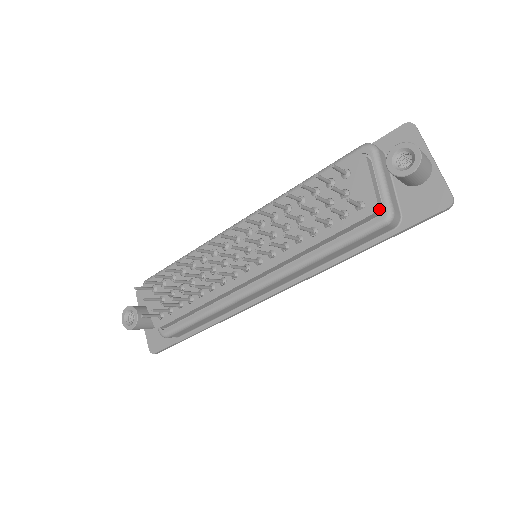
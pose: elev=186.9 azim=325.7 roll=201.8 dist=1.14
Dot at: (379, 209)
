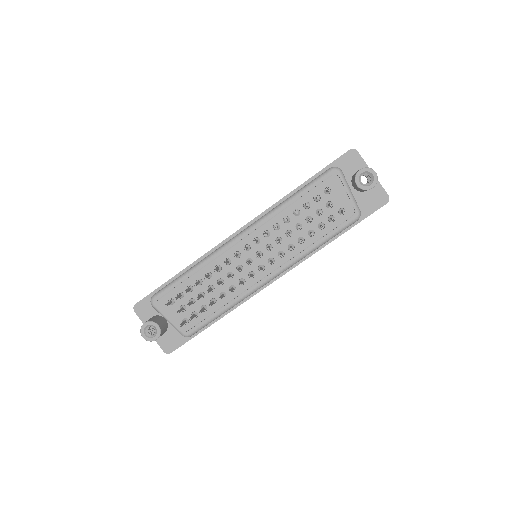
Dot at: (353, 212)
